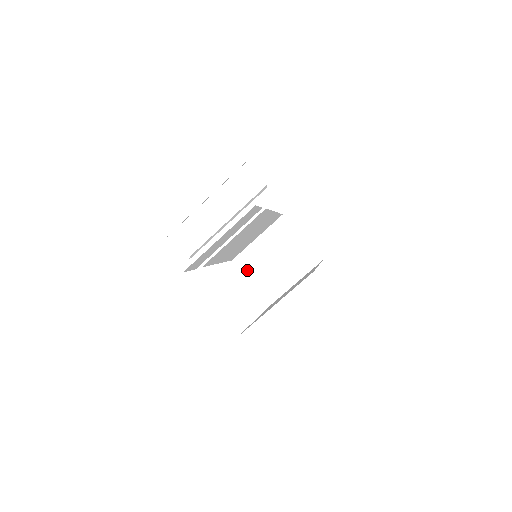
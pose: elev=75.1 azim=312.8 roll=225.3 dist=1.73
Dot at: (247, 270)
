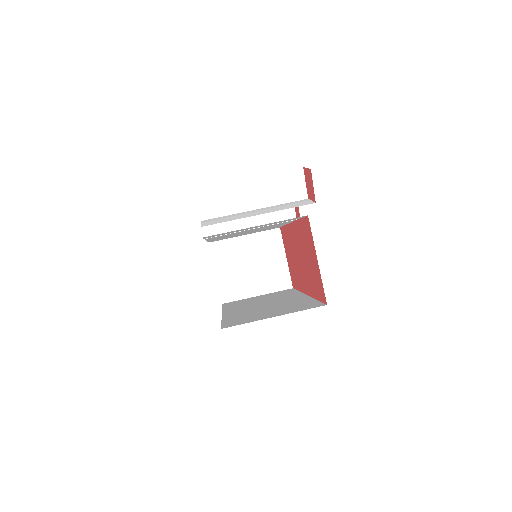
Dot at: (219, 259)
